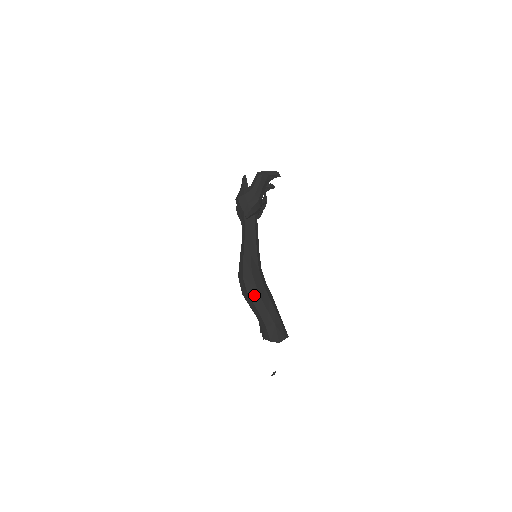
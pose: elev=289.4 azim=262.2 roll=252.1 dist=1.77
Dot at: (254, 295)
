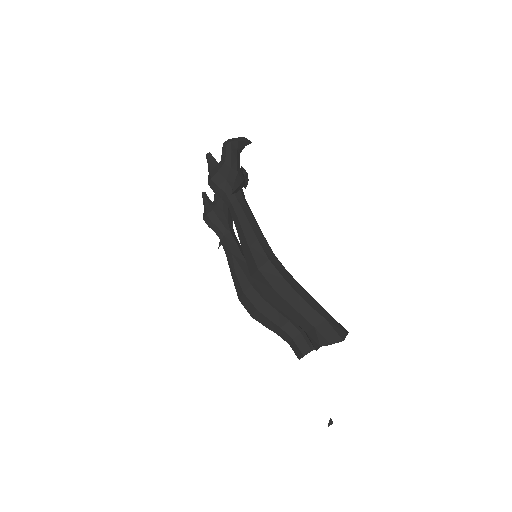
Dot at: (283, 288)
